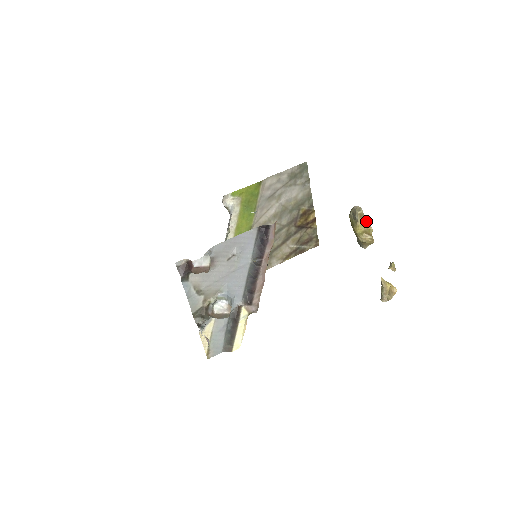
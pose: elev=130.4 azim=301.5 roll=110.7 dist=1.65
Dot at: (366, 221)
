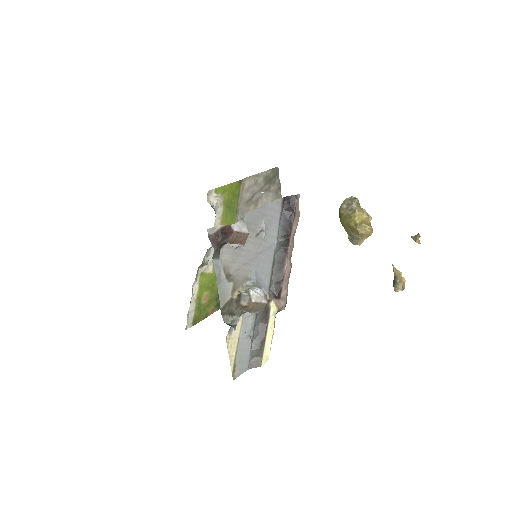
Dot at: (363, 210)
